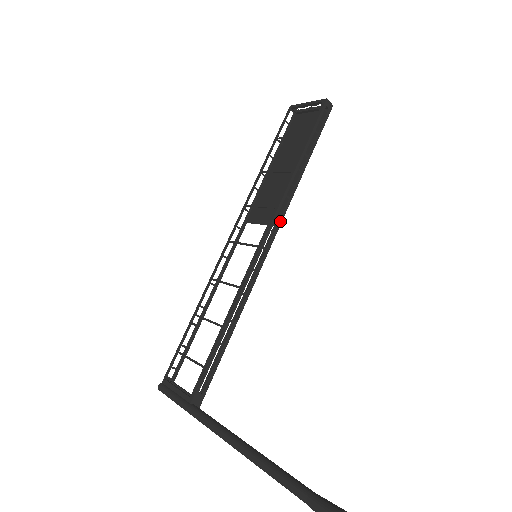
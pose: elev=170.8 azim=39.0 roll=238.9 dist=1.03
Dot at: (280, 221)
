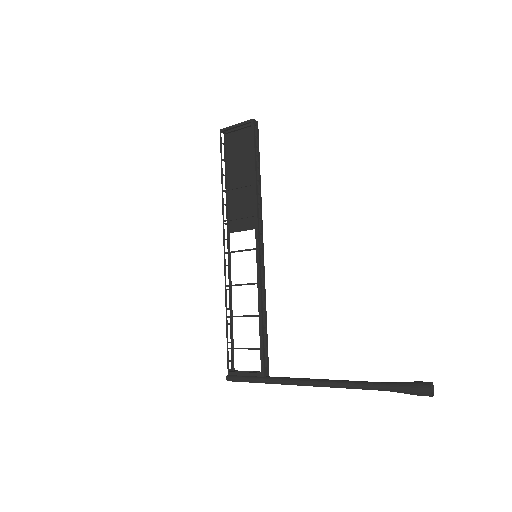
Dot at: (261, 224)
